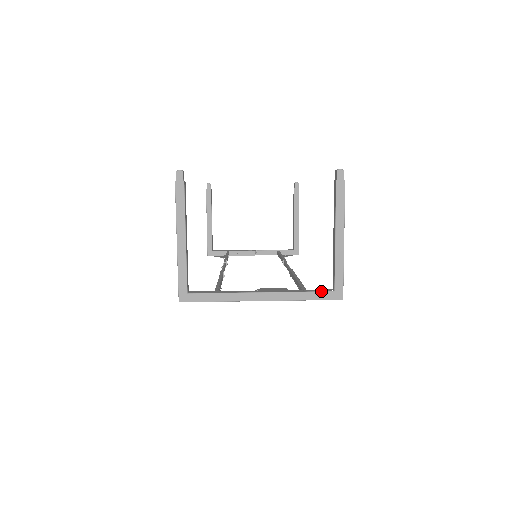
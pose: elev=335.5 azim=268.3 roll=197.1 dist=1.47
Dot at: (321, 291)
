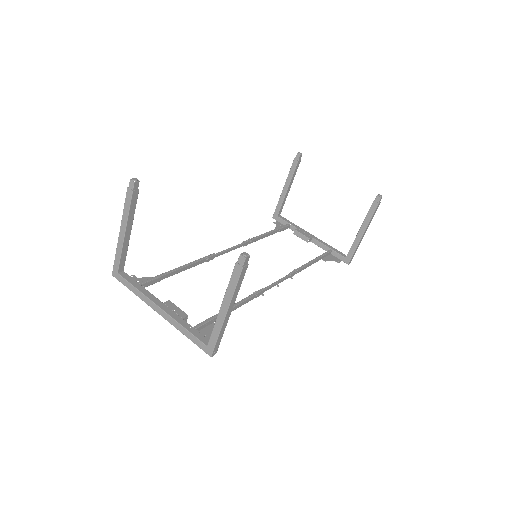
Dot at: (198, 338)
